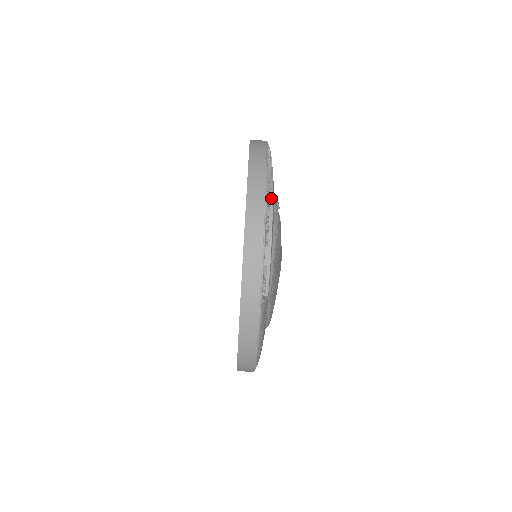
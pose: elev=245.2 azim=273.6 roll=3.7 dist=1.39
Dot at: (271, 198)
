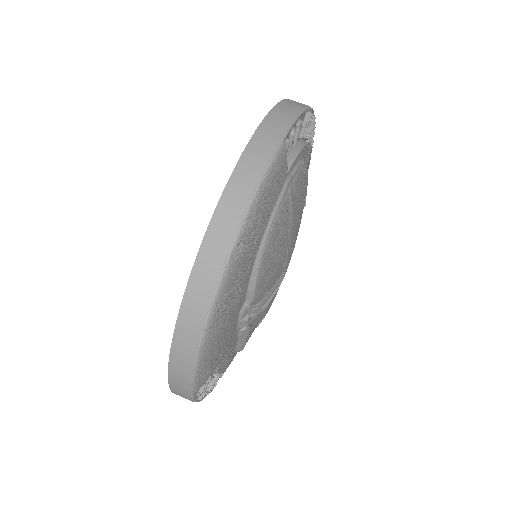
Dot at: occluded
